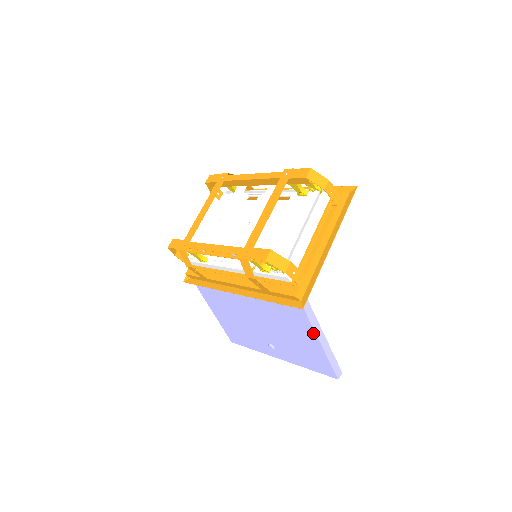
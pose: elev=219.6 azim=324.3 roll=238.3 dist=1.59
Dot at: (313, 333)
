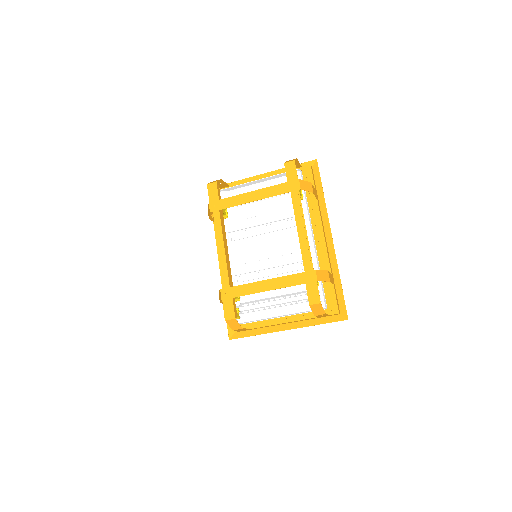
Dot at: occluded
